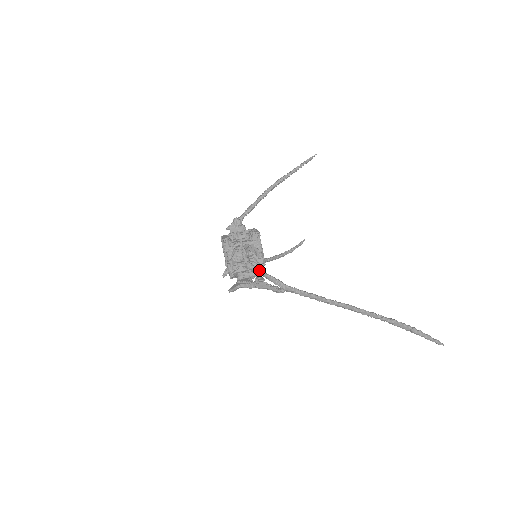
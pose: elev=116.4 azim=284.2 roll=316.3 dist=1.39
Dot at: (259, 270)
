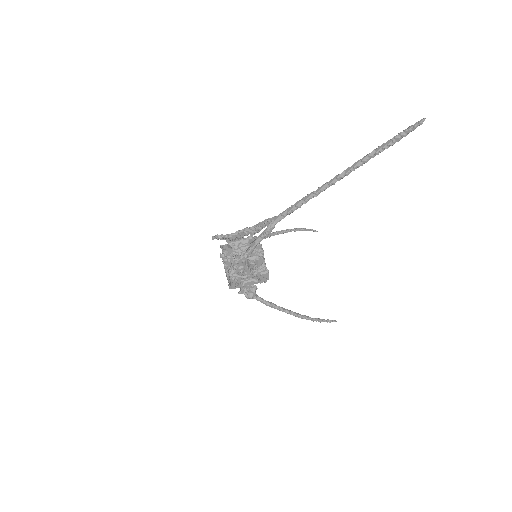
Dot at: (249, 227)
